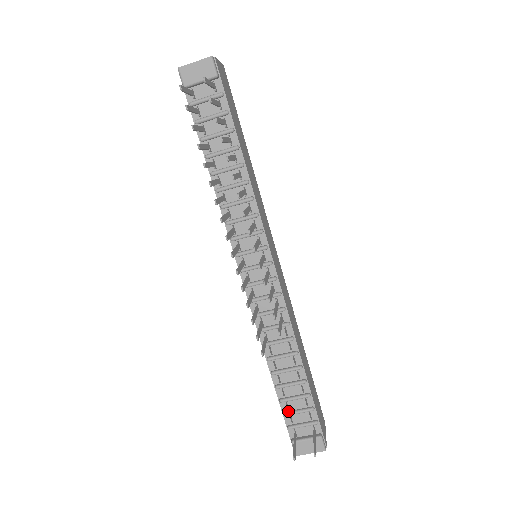
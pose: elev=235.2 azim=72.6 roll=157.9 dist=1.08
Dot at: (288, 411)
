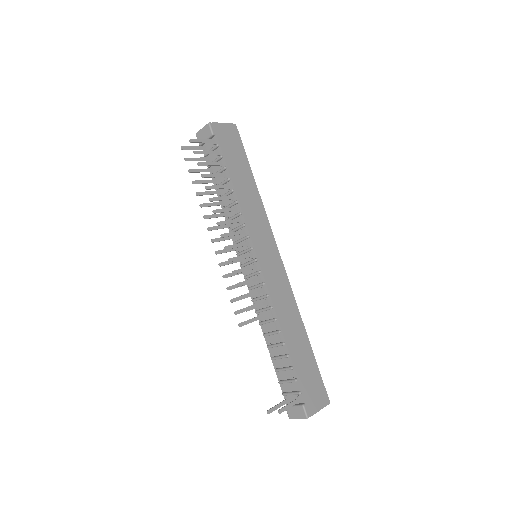
Dot at: (281, 380)
